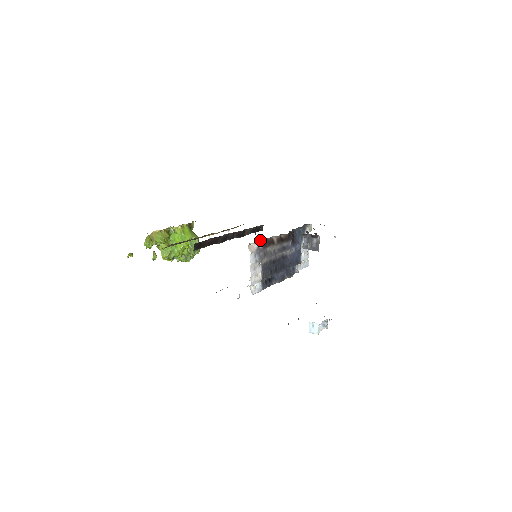
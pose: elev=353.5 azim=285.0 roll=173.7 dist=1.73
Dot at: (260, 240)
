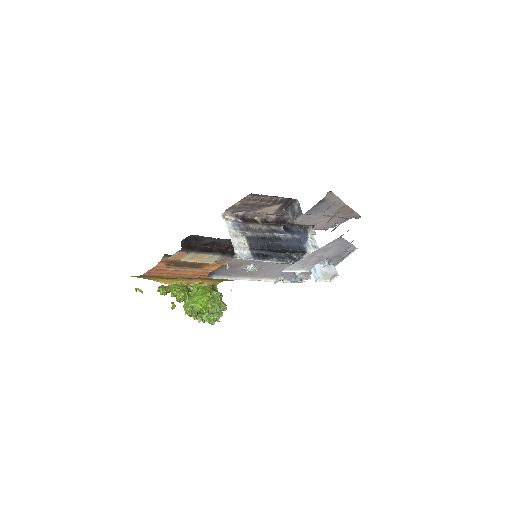
Dot at: (236, 214)
